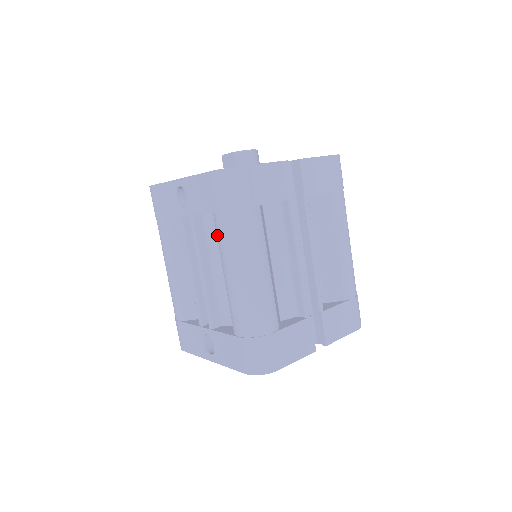
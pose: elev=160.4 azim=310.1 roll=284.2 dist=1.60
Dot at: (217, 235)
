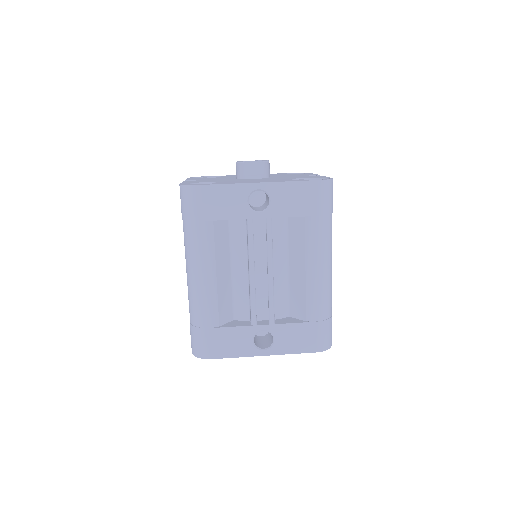
Dot at: (307, 236)
